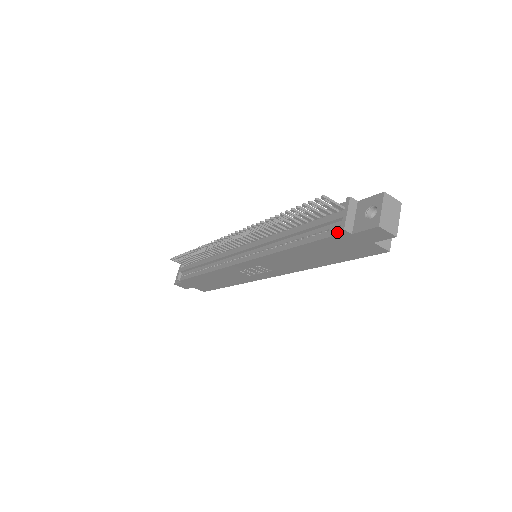
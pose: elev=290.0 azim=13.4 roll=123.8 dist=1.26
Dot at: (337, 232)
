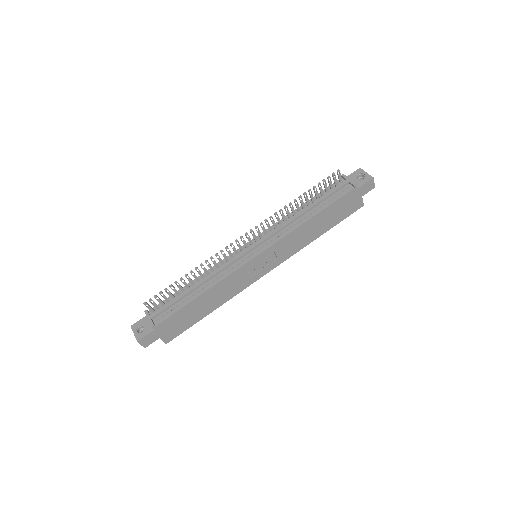
Dot at: (349, 190)
